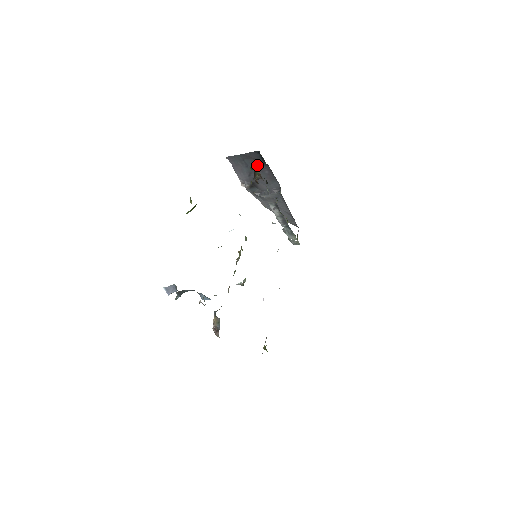
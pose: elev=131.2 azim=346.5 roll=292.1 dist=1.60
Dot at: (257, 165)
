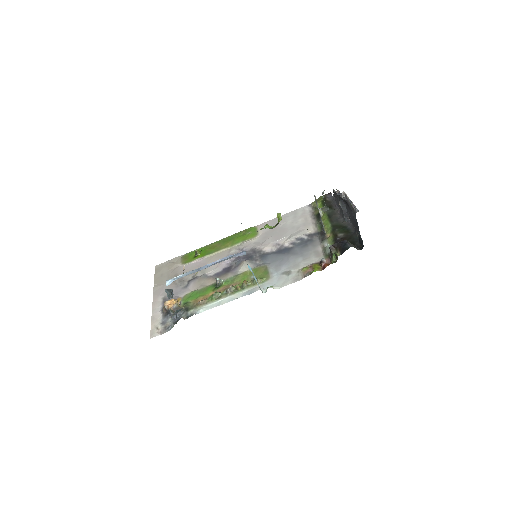
Dot at: occluded
